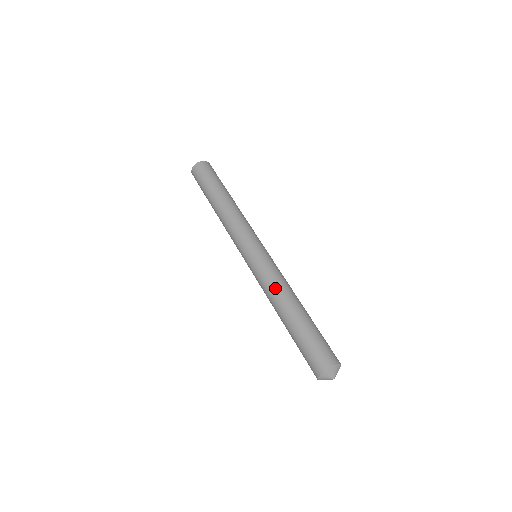
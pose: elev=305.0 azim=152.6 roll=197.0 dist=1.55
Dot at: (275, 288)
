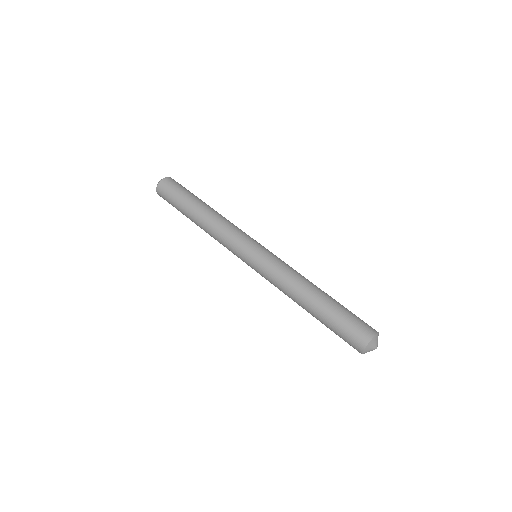
Dot at: (289, 282)
